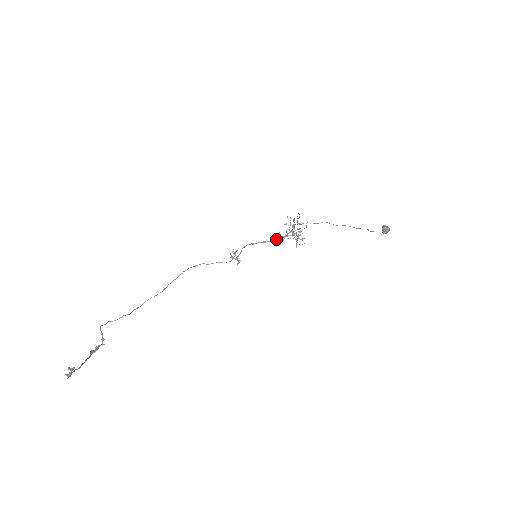
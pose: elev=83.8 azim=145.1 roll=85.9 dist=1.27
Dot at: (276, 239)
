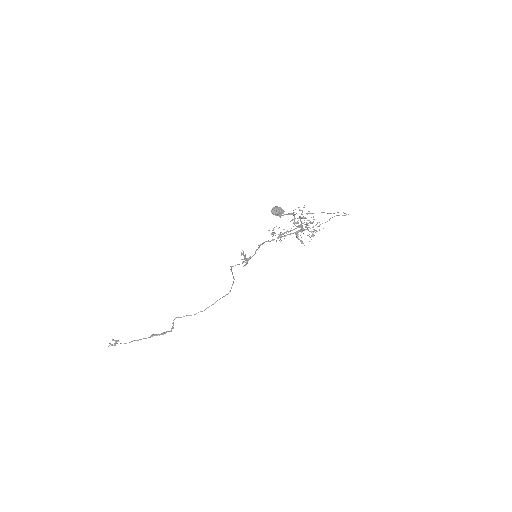
Dot at: (277, 237)
